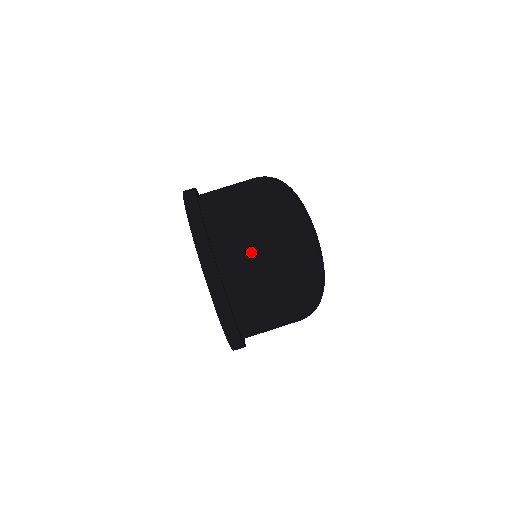
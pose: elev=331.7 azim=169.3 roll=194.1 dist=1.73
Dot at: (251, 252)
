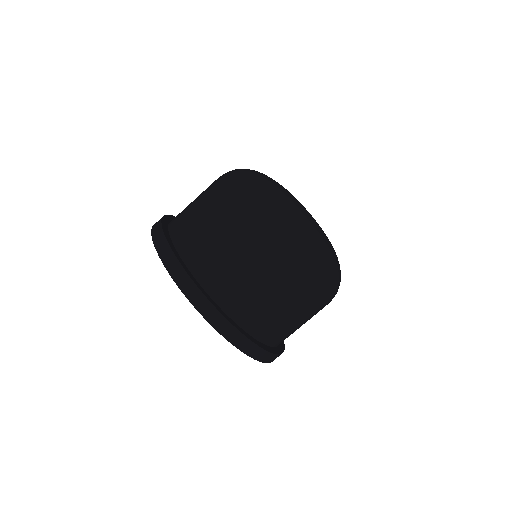
Dot at: (219, 246)
